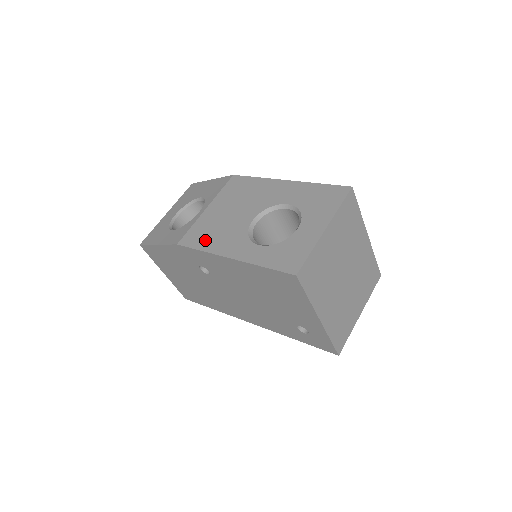
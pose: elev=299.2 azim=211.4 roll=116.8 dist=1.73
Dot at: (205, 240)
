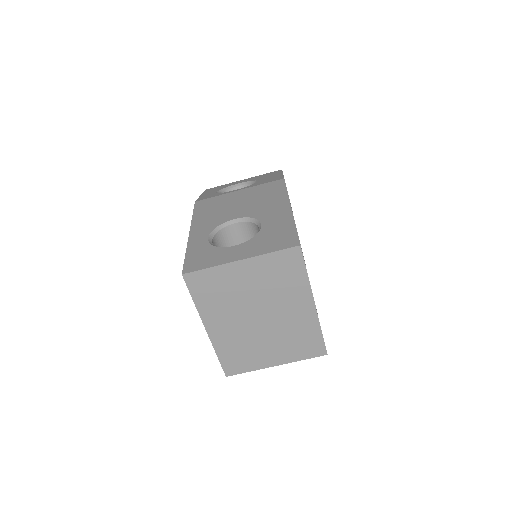
Dot at: (204, 211)
